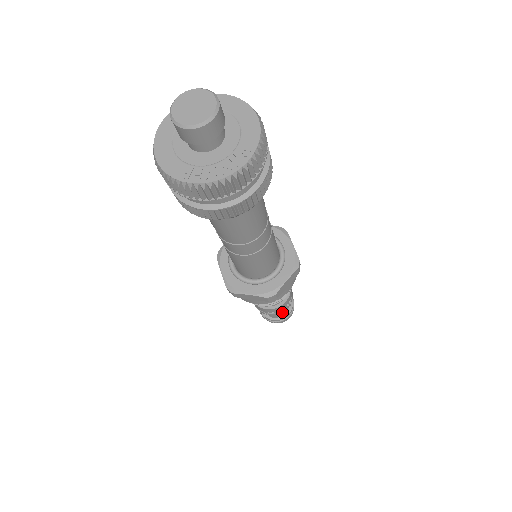
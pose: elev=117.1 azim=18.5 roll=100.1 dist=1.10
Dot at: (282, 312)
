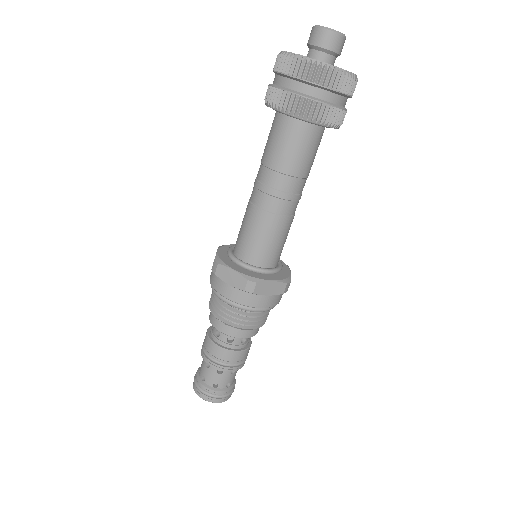
Dot at: (225, 370)
